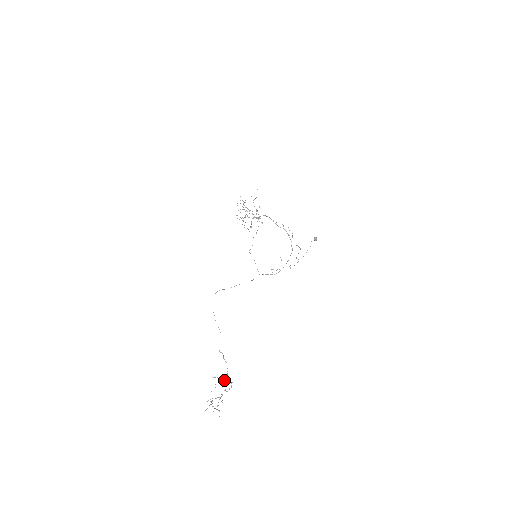
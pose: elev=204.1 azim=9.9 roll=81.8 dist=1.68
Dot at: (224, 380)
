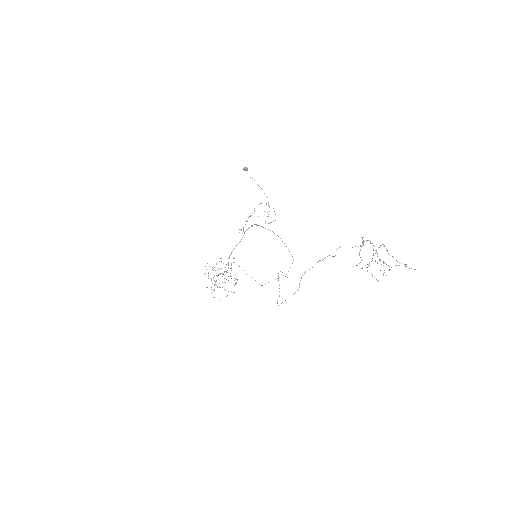
Dot at: (359, 252)
